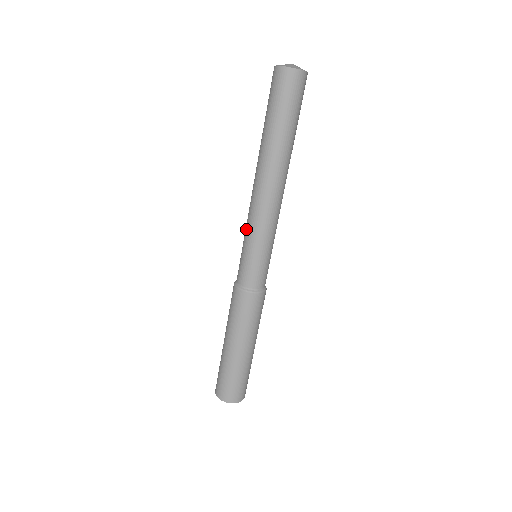
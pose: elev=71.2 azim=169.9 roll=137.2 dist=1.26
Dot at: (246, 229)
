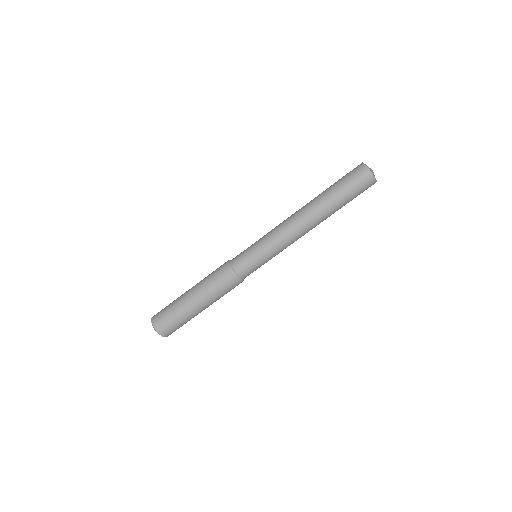
Dot at: (265, 235)
